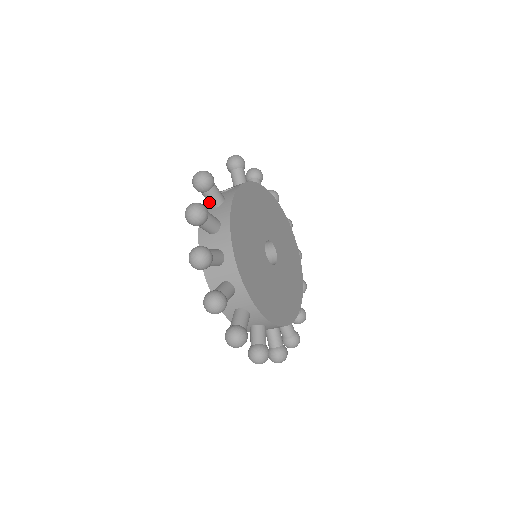
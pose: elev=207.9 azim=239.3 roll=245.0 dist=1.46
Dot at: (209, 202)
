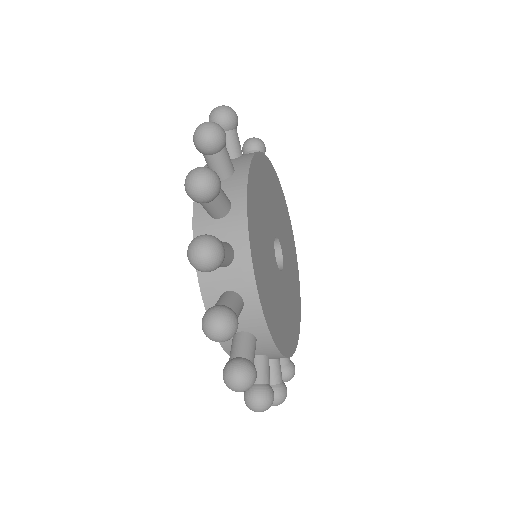
Dot at: occluded
